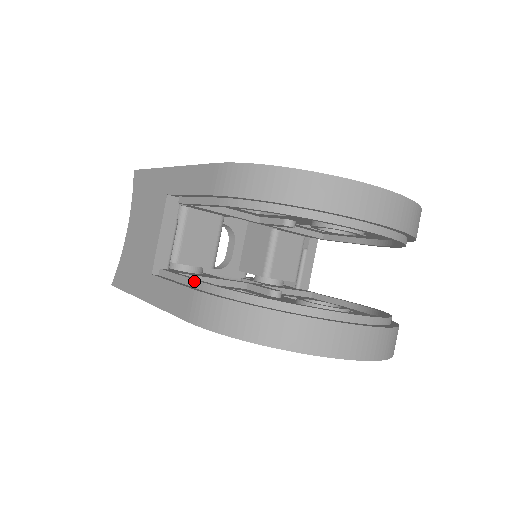
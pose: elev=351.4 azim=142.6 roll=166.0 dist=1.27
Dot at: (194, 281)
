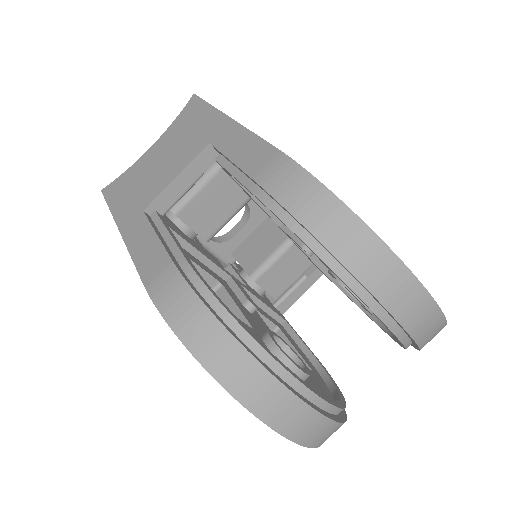
Dot at: (178, 250)
